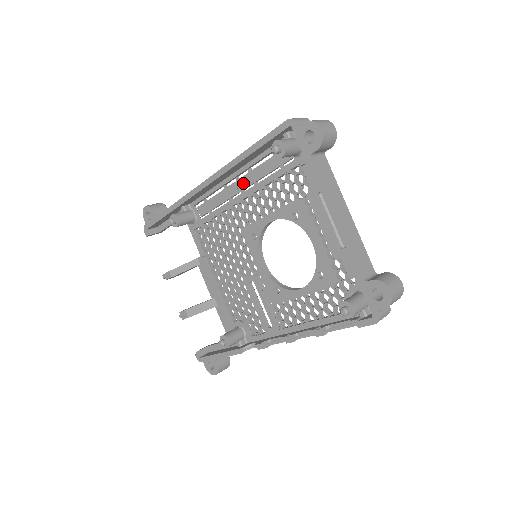
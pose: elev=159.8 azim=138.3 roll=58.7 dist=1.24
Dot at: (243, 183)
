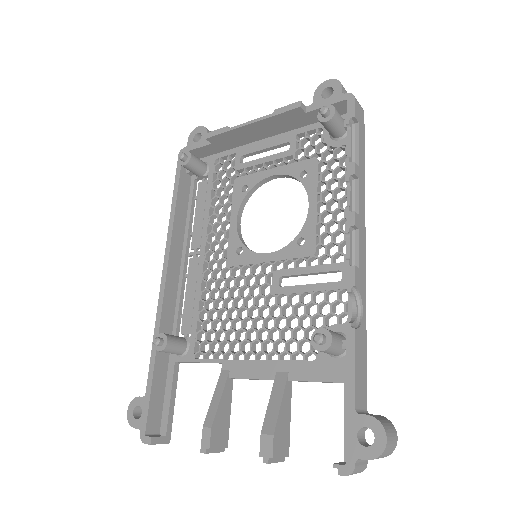
Dot at: (195, 247)
